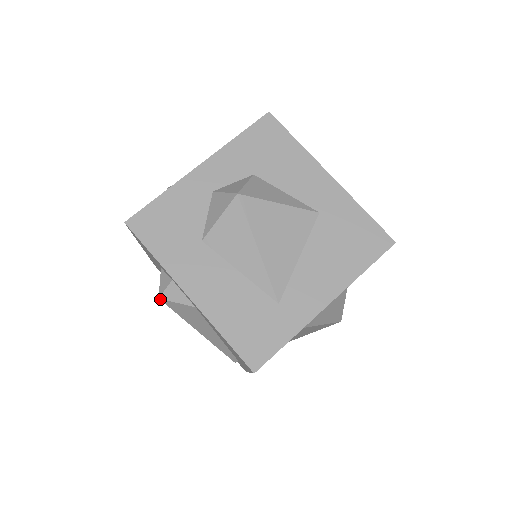
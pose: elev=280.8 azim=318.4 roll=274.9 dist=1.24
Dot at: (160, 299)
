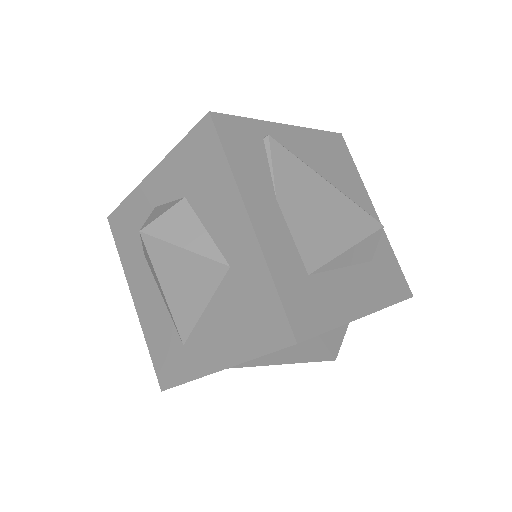
Dot at: occluded
